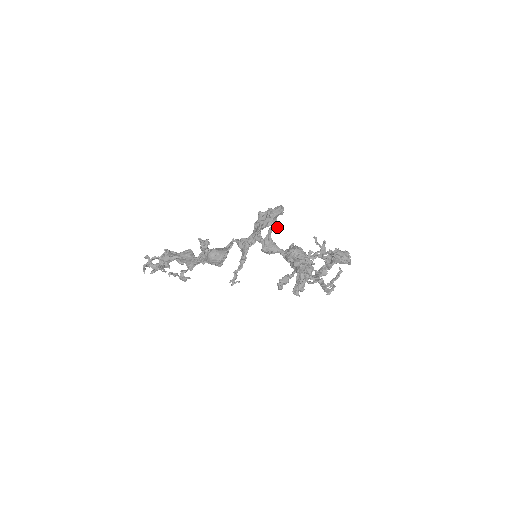
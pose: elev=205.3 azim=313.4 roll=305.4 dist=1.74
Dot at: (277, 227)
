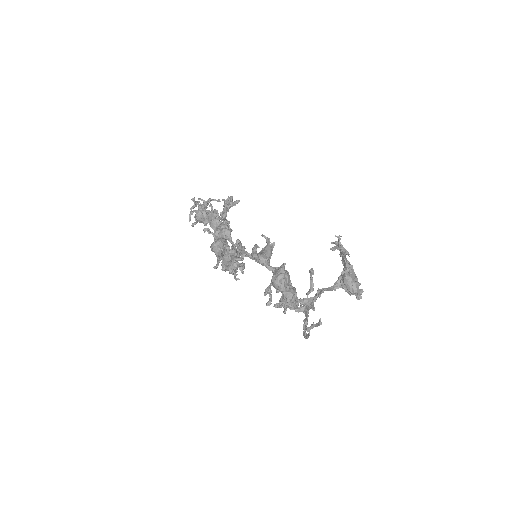
Dot at: (241, 271)
